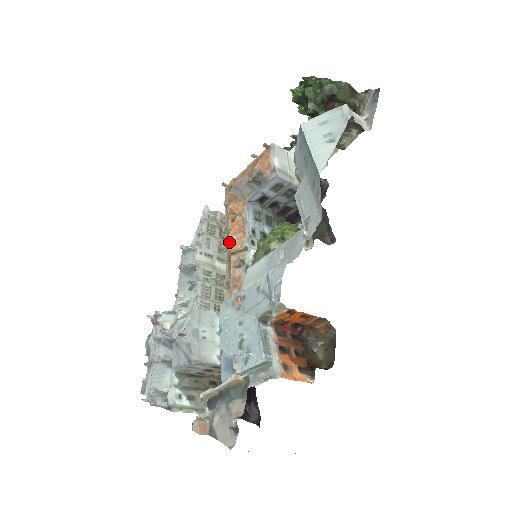
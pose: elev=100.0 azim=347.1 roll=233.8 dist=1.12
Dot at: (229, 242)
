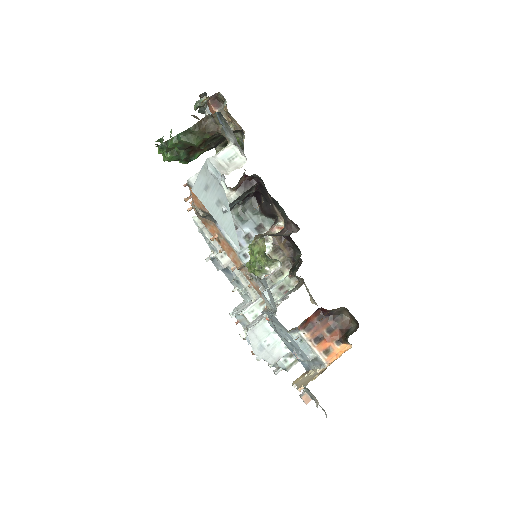
Dot at: (231, 259)
